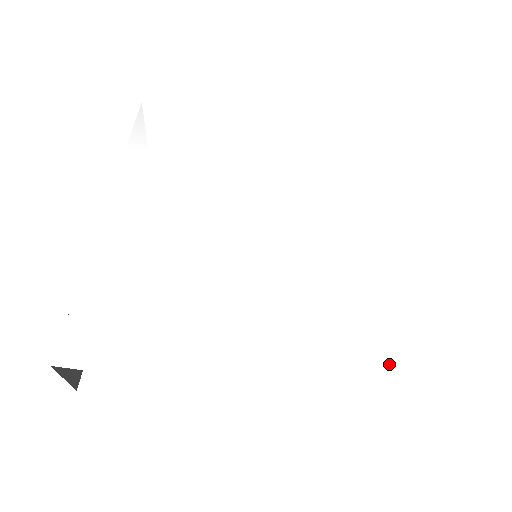
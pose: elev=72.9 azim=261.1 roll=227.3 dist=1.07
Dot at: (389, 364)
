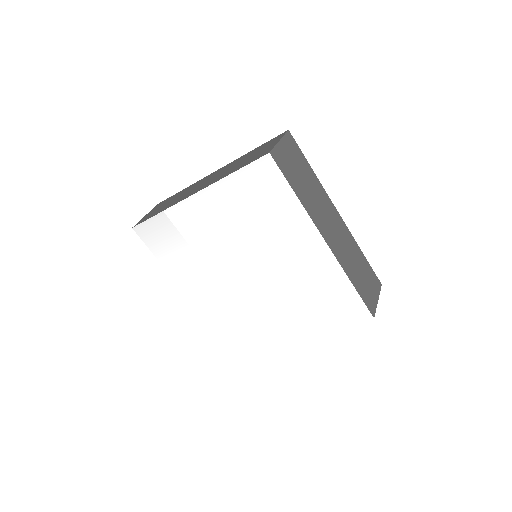
Dot at: (345, 304)
